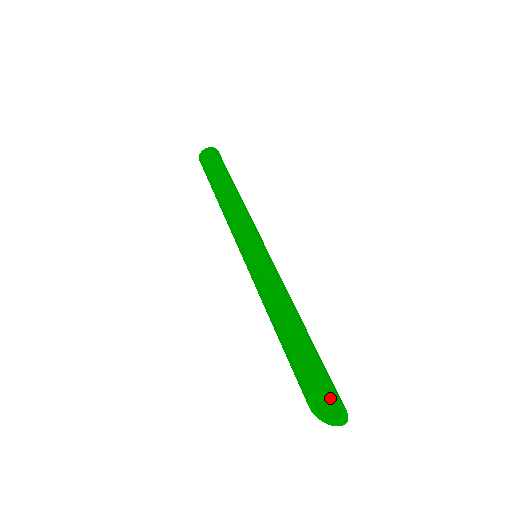
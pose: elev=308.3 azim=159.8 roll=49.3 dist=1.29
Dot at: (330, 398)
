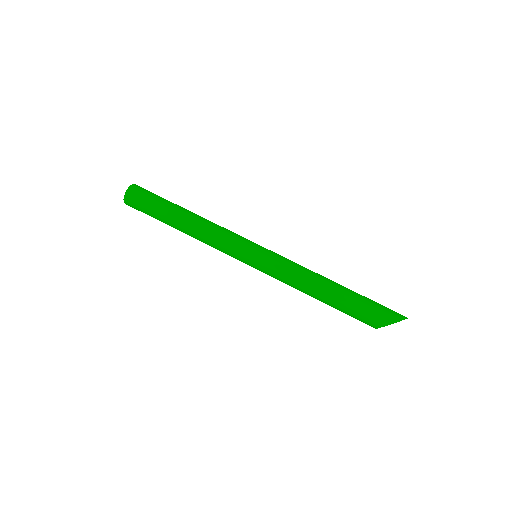
Dot at: occluded
